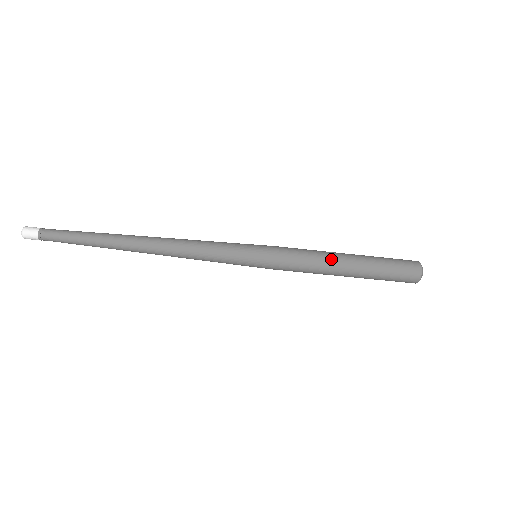
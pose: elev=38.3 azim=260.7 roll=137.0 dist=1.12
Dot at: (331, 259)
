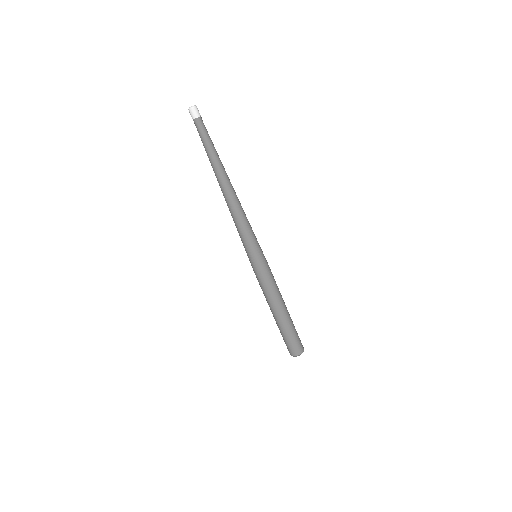
Dot at: (281, 295)
